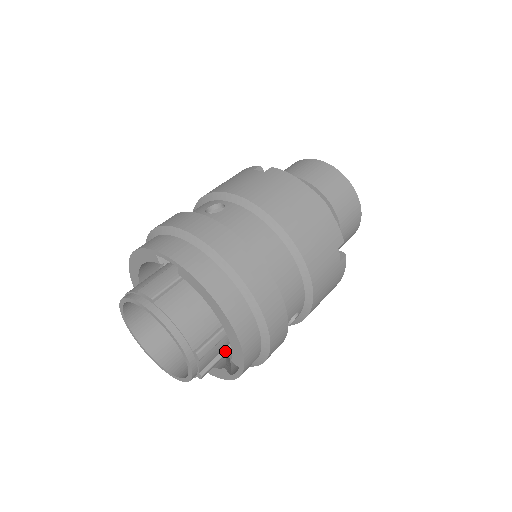
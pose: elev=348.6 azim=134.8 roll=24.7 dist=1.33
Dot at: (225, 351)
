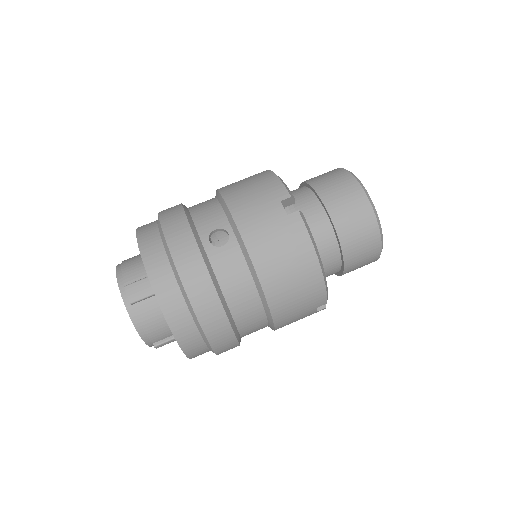
Dot at: occluded
